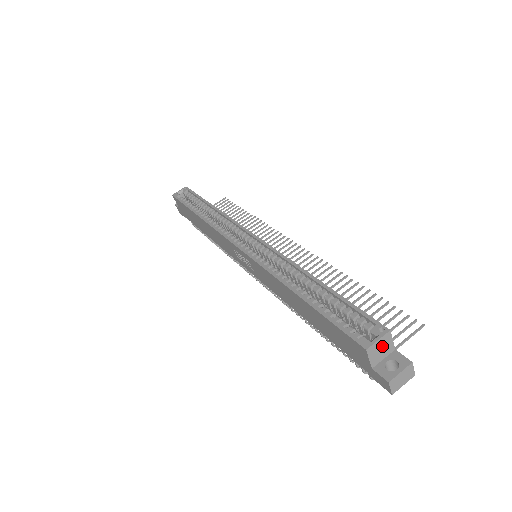
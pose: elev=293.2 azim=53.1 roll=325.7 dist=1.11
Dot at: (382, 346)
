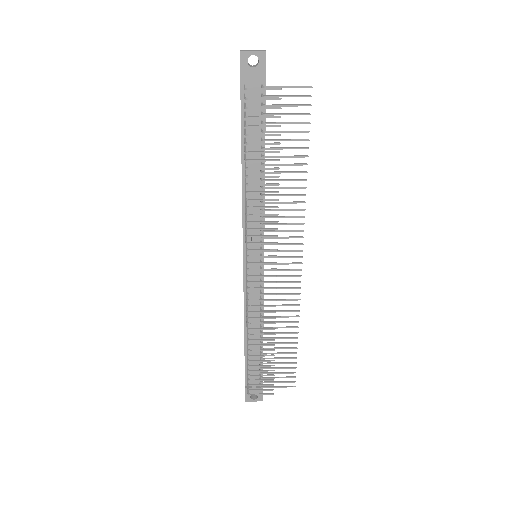
Dot at: occluded
